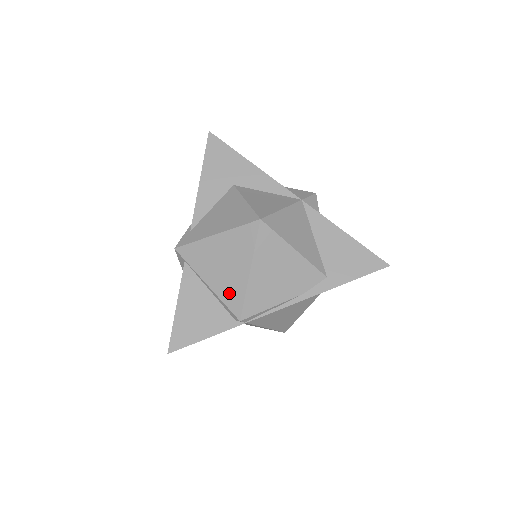
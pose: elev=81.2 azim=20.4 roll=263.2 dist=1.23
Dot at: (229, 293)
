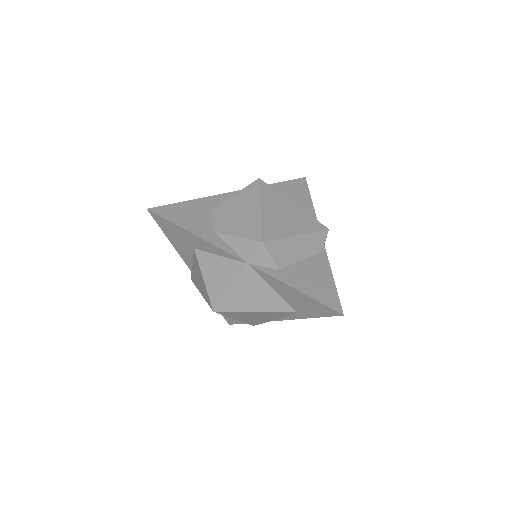
Dot at: occluded
